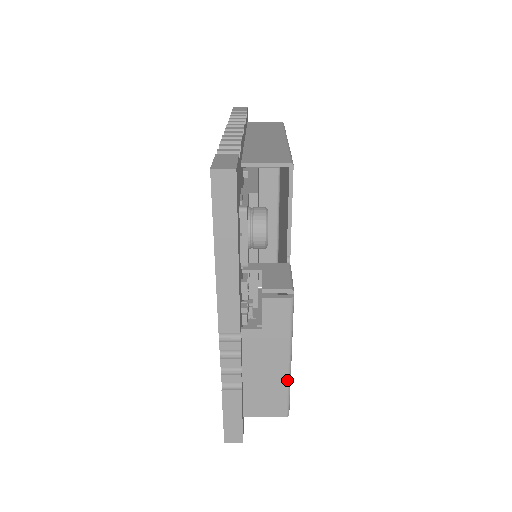
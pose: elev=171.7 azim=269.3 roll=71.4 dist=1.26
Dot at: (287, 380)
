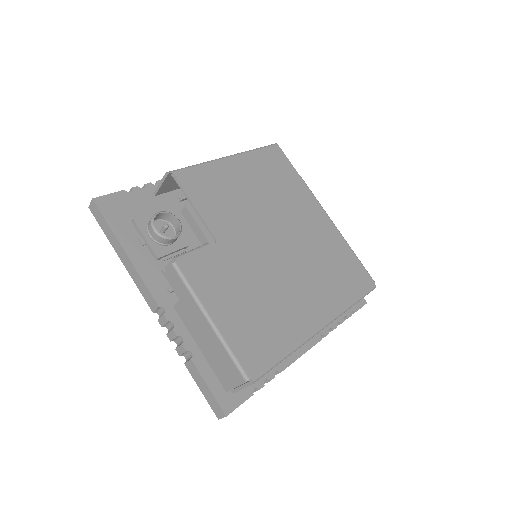
Dot at: (220, 341)
